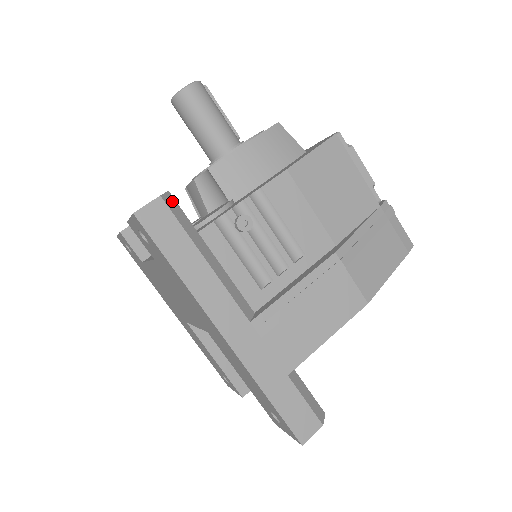
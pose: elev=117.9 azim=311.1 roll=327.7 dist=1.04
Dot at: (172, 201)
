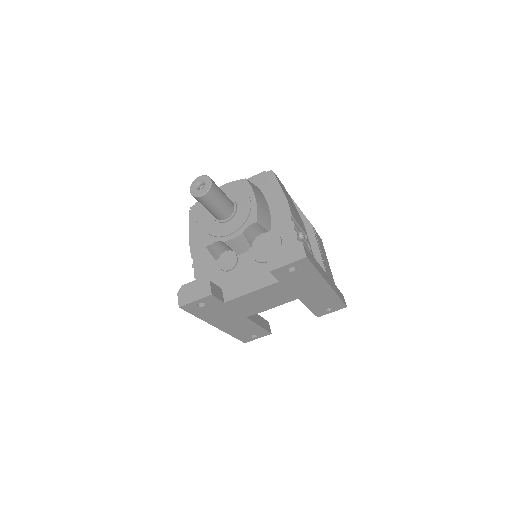
Dot at: occluded
